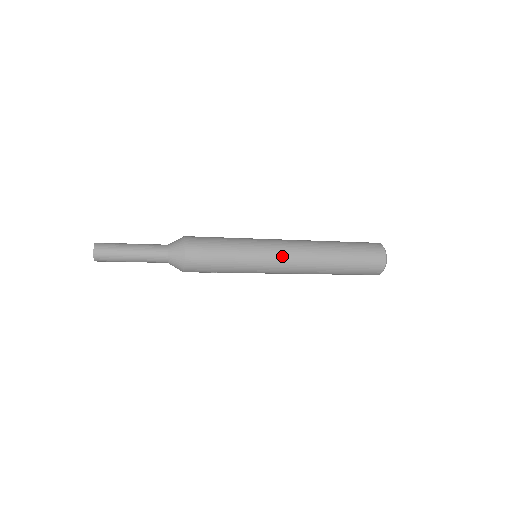
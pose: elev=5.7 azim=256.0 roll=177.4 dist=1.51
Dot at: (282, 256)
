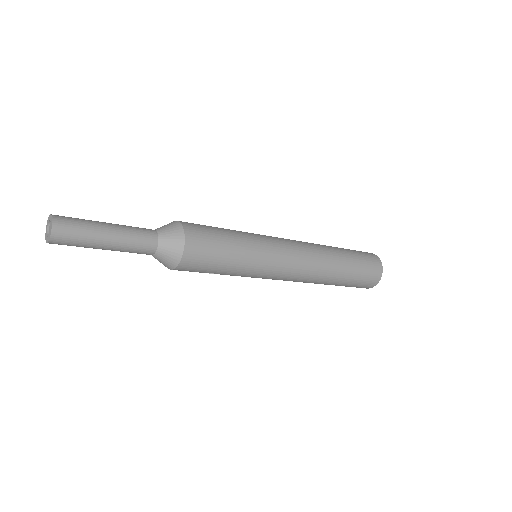
Dot at: (291, 261)
